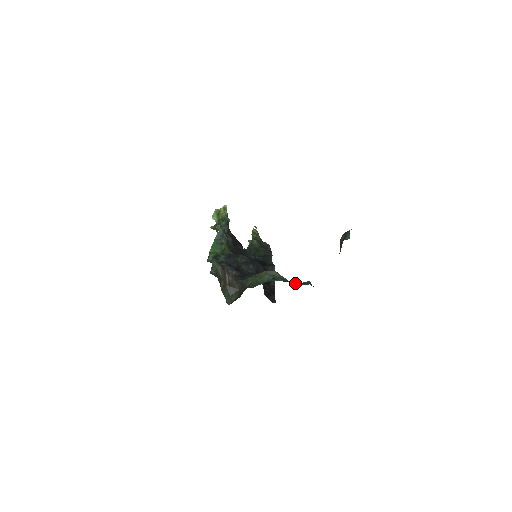
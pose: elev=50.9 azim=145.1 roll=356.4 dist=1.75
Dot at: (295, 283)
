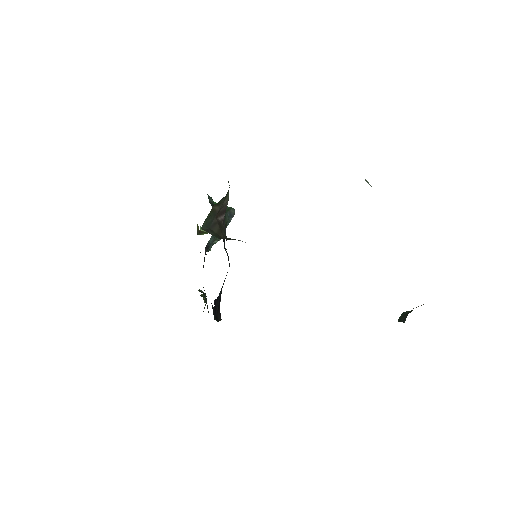
Dot at: occluded
